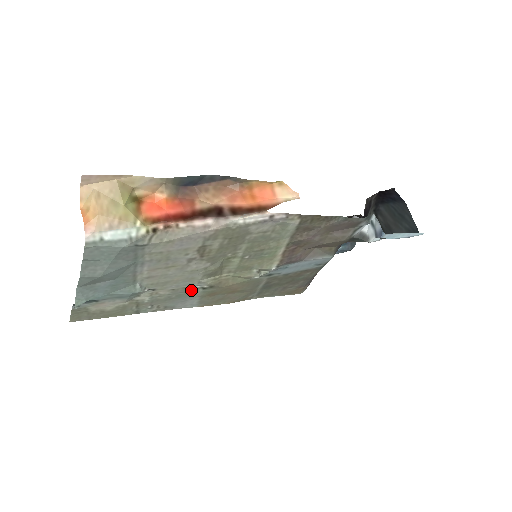
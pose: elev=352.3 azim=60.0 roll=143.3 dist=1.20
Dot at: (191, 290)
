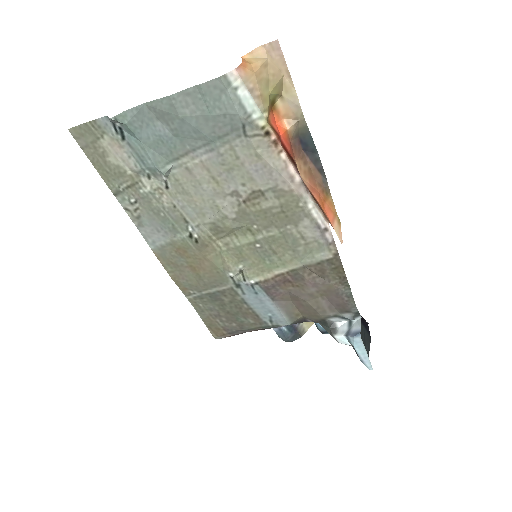
Dot at: (181, 225)
